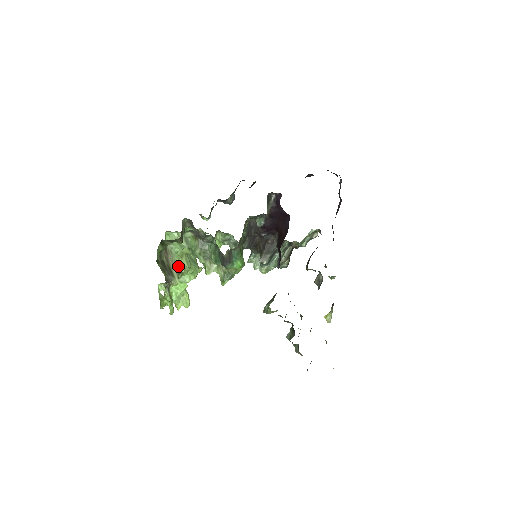
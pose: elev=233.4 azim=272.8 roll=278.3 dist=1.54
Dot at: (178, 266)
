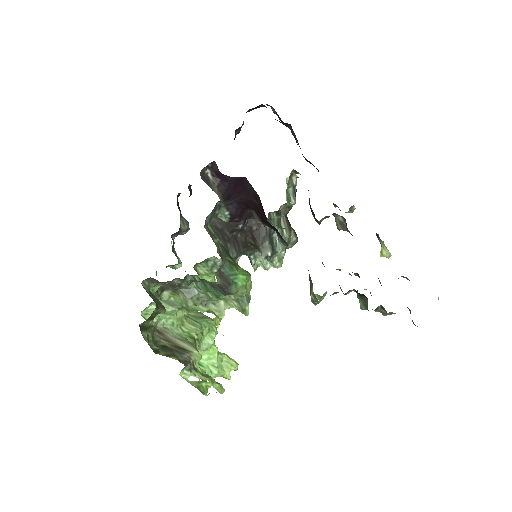
Dot at: occluded
